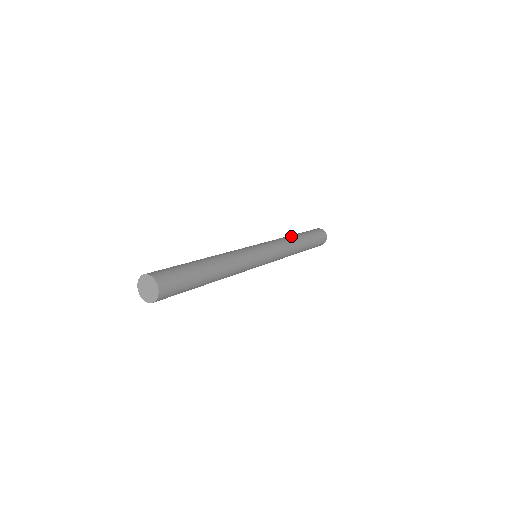
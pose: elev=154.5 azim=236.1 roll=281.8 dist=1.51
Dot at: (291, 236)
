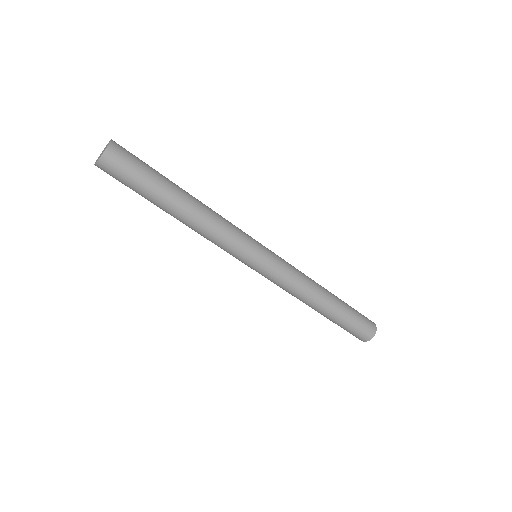
Dot at: occluded
